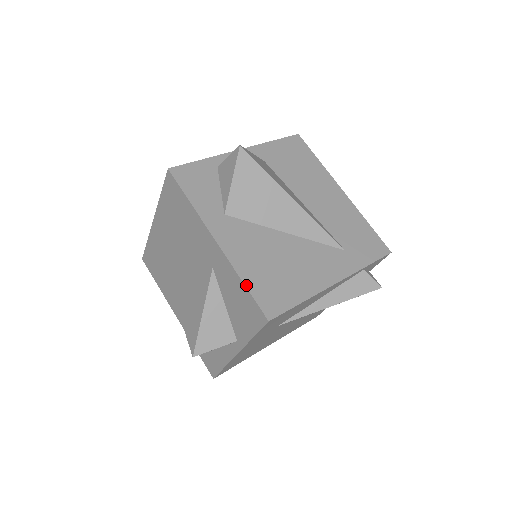
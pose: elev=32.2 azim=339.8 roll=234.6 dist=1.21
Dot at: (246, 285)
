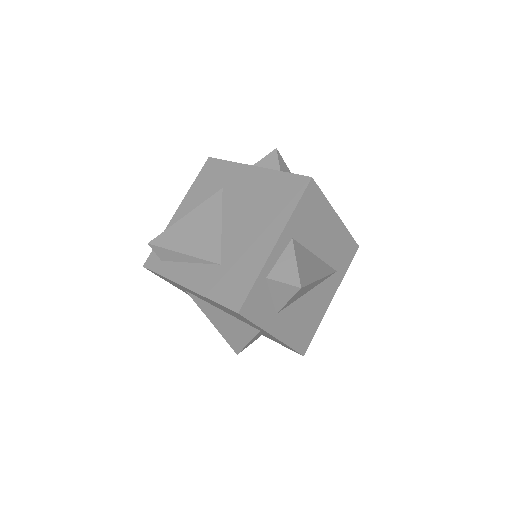
Dot at: (293, 348)
